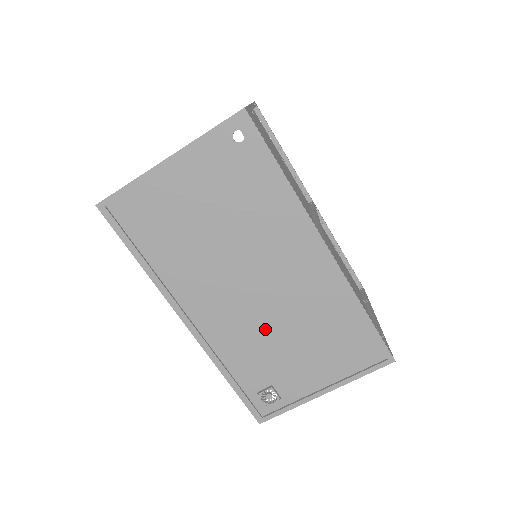
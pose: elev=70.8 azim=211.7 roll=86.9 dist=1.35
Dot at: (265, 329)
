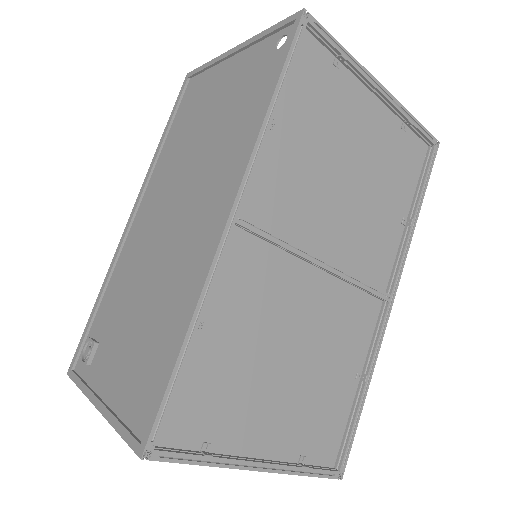
Dot at: (142, 273)
